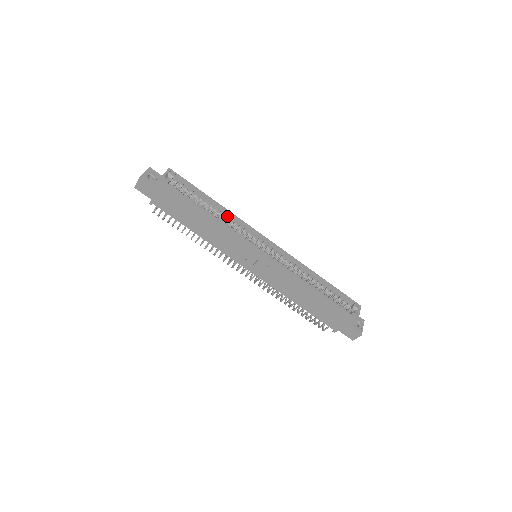
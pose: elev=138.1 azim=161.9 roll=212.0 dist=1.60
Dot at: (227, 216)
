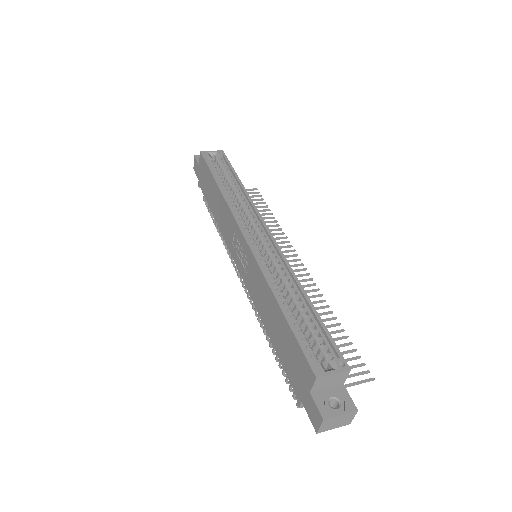
Dot at: (244, 199)
